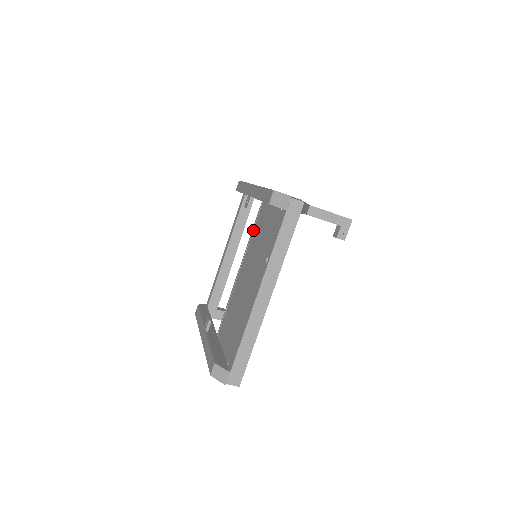
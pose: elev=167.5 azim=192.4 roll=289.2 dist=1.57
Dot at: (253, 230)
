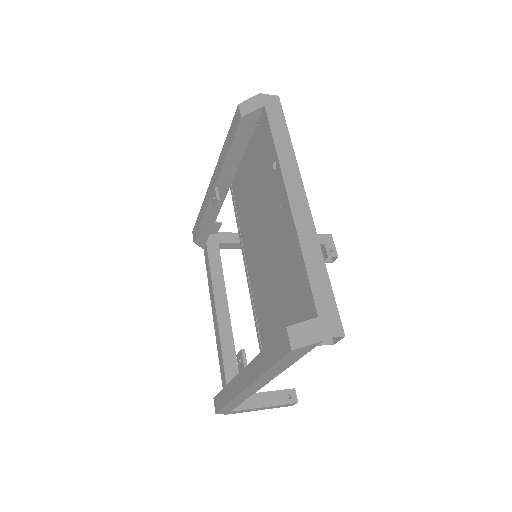
Dot at: (237, 215)
